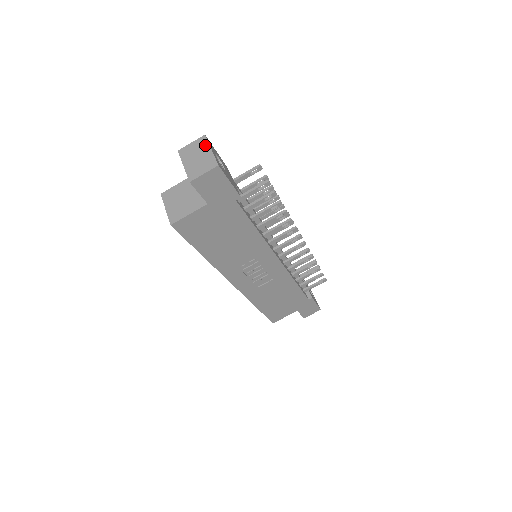
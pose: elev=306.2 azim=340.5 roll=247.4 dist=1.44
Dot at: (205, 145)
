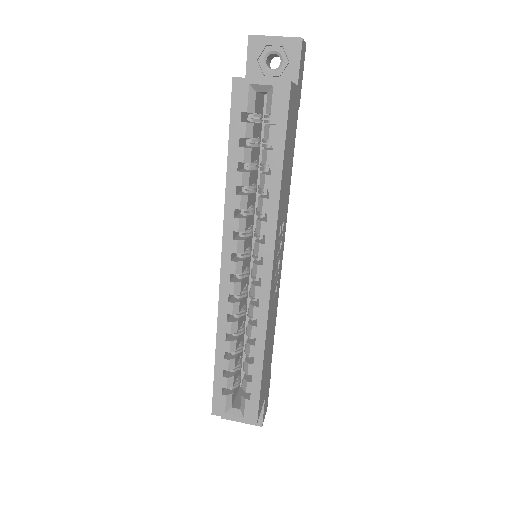
Dot at: occluded
